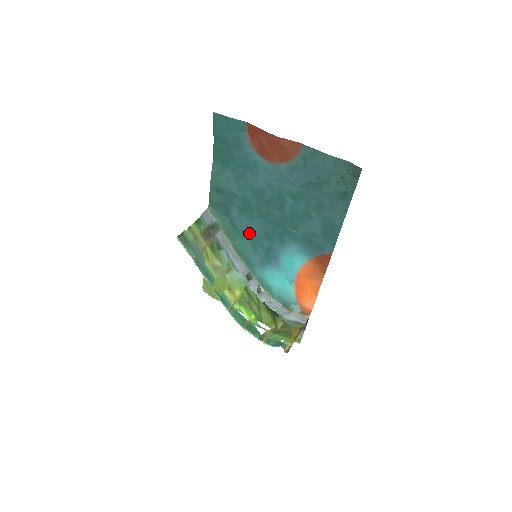
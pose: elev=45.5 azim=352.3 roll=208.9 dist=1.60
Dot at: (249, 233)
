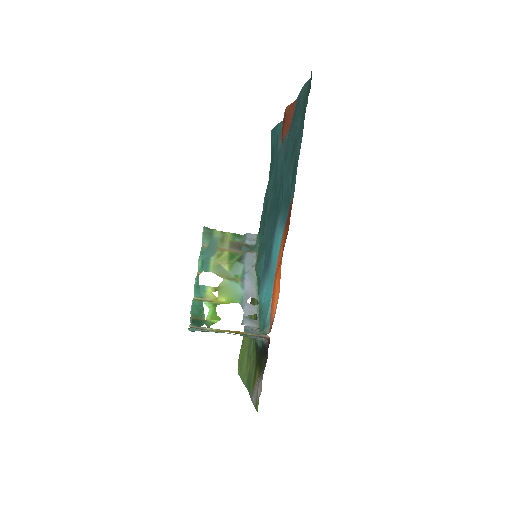
Dot at: (266, 240)
